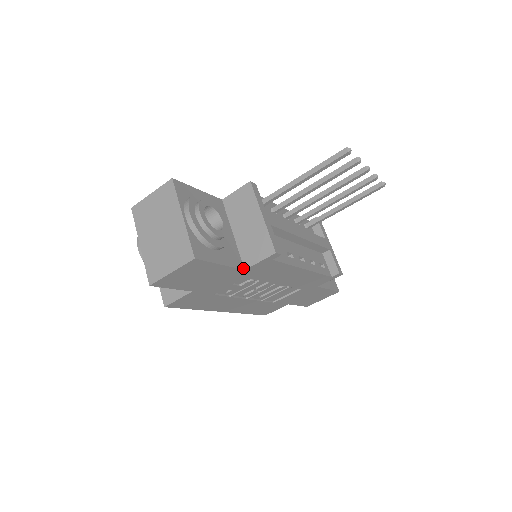
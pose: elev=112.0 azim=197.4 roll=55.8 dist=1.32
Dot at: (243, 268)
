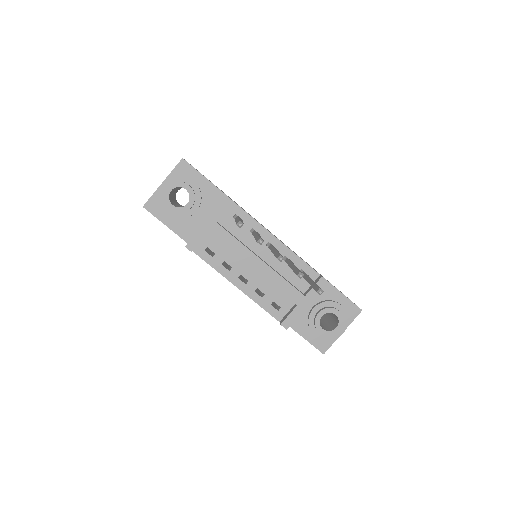
Dot at: (187, 241)
